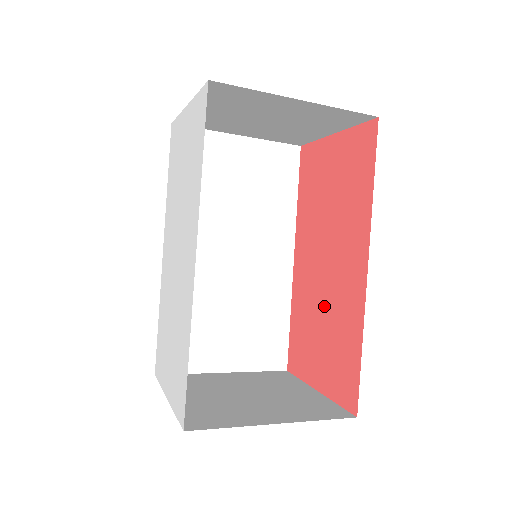
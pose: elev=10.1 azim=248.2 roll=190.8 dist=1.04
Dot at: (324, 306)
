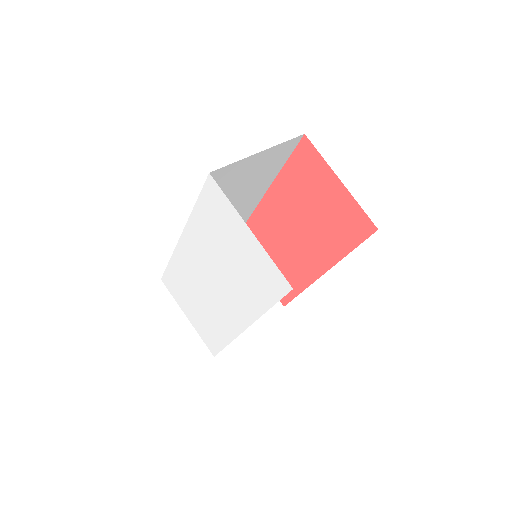
Dot at: (282, 251)
